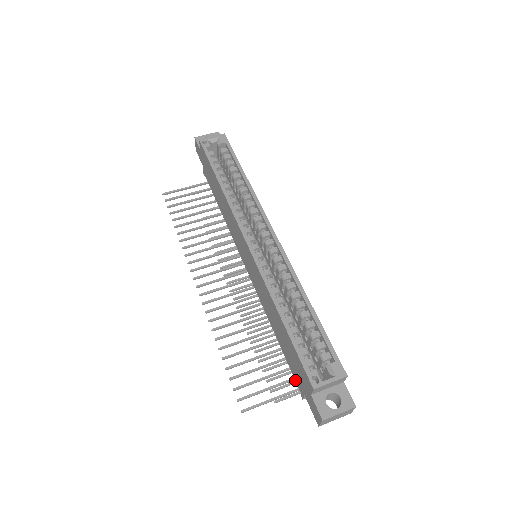
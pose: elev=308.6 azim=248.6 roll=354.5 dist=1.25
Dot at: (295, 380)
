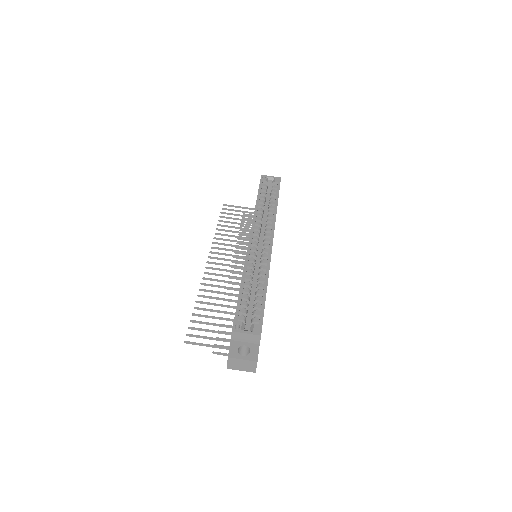
Dot at: occluded
